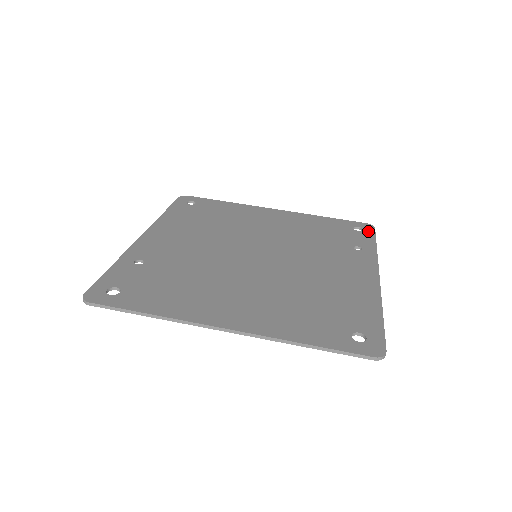
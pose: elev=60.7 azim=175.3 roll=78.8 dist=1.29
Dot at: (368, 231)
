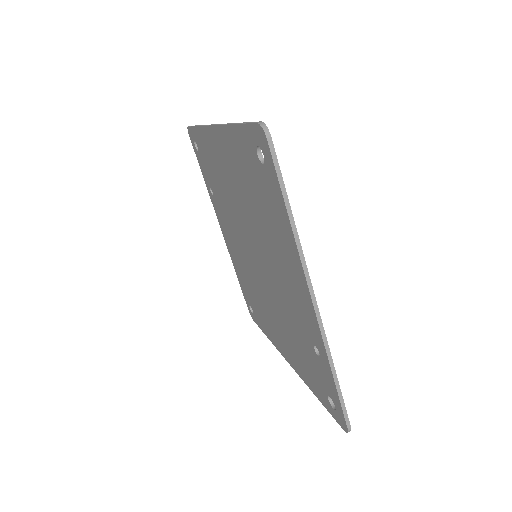
Dot at: occluded
